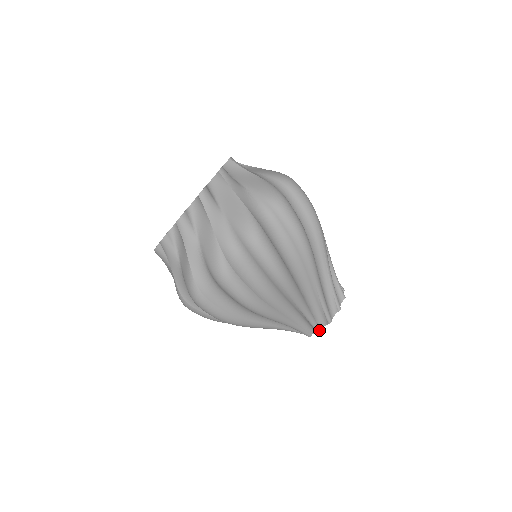
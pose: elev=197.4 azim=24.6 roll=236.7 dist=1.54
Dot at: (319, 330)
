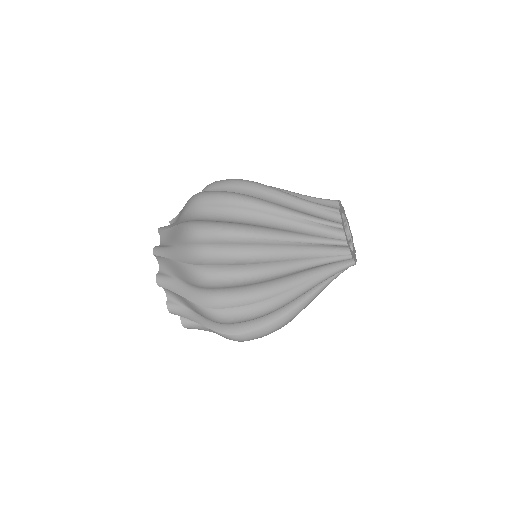
Dot at: (352, 264)
